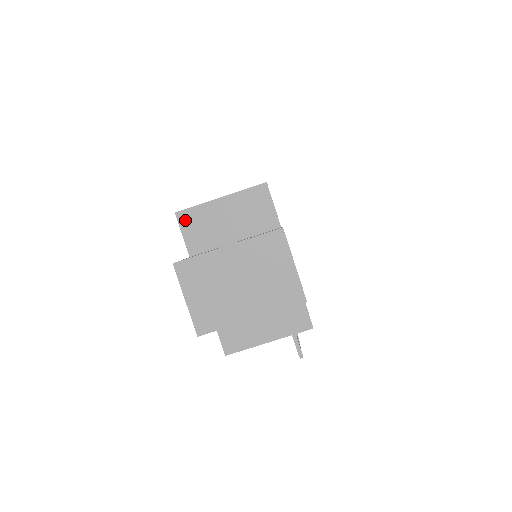
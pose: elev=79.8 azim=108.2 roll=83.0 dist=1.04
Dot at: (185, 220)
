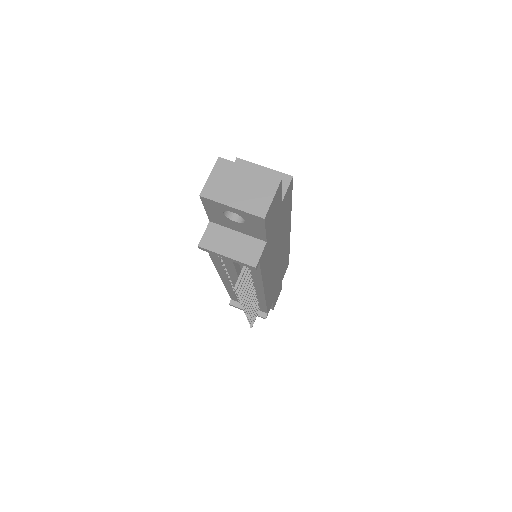
Dot at: occluded
